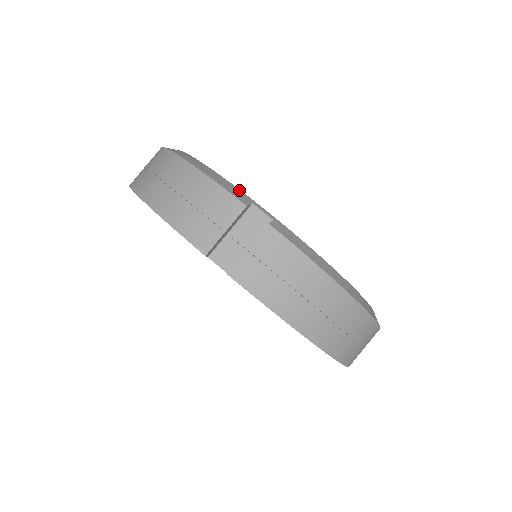
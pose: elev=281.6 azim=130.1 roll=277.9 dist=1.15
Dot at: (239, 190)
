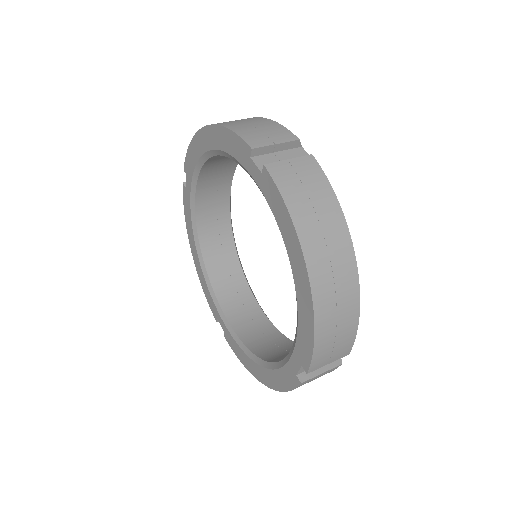
Dot at: occluded
